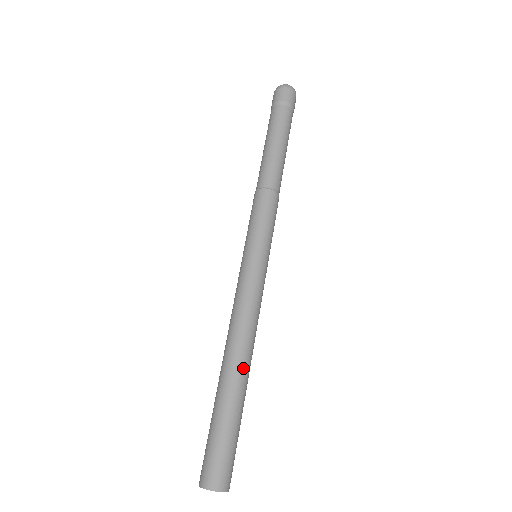
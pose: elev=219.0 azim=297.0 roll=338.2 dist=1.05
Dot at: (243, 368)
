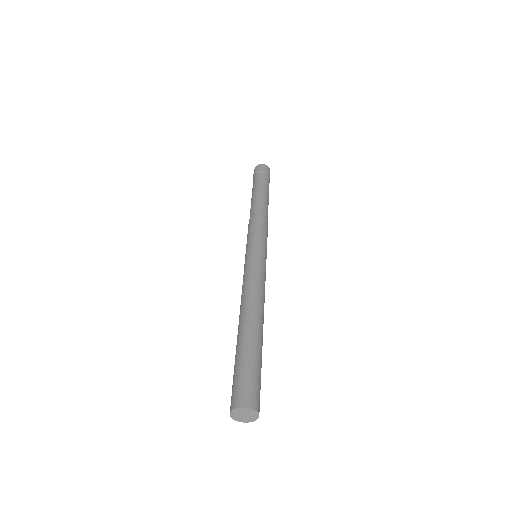
Dot at: (256, 319)
